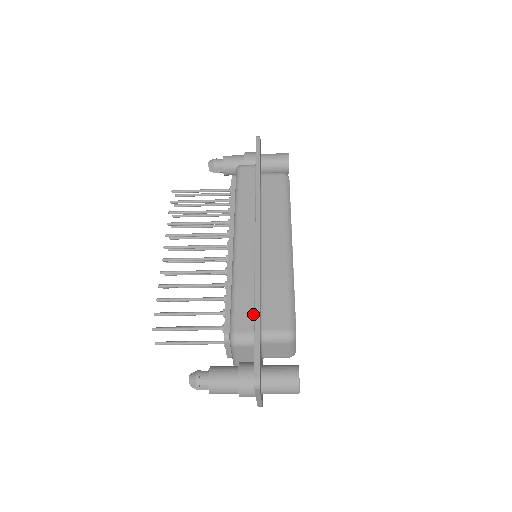
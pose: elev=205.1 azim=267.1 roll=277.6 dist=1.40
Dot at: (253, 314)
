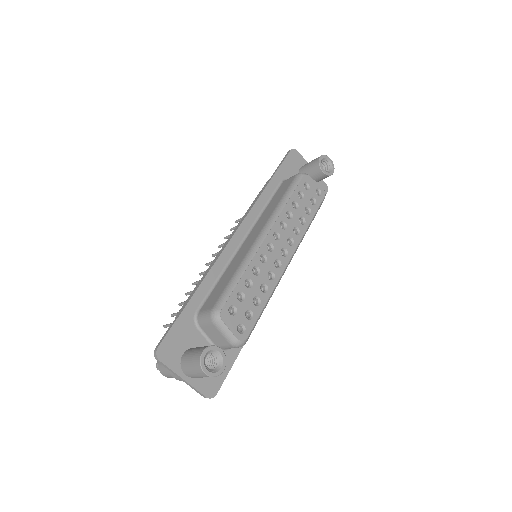
Dot at: occluded
